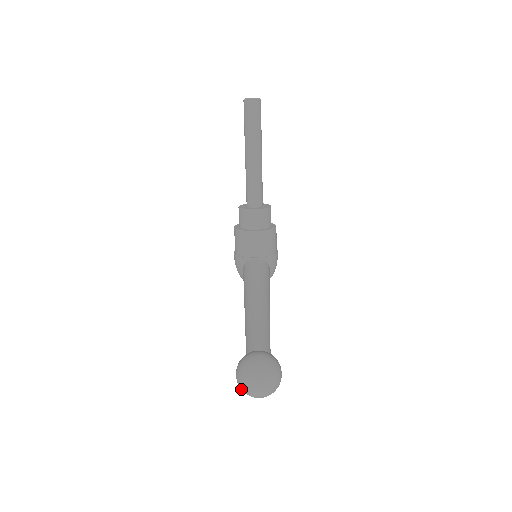
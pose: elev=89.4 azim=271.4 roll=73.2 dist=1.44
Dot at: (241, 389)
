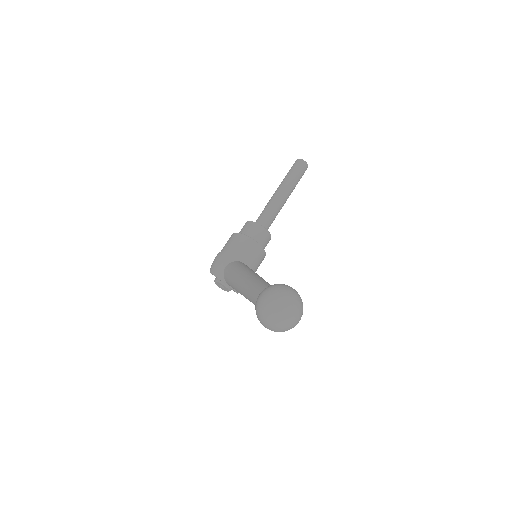
Dot at: (266, 306)
